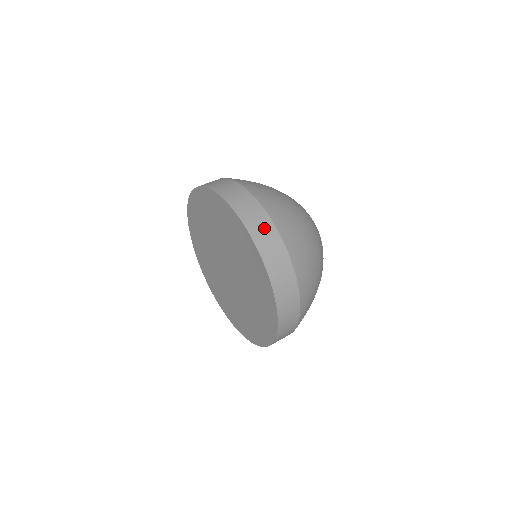
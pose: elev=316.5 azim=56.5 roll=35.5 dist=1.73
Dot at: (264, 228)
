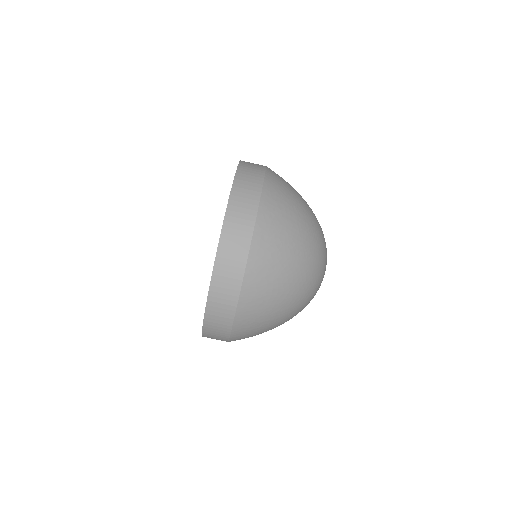
Dot at: (230, 277)
